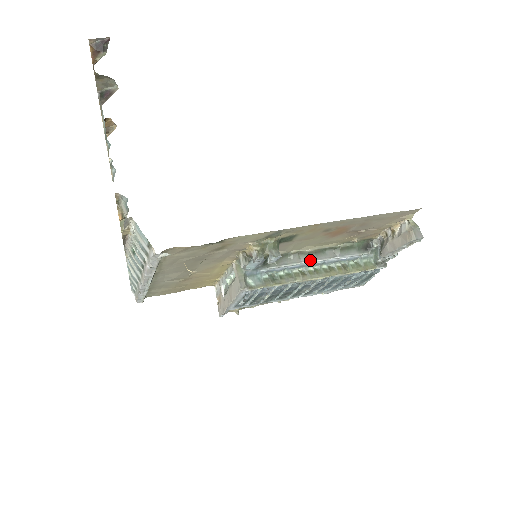
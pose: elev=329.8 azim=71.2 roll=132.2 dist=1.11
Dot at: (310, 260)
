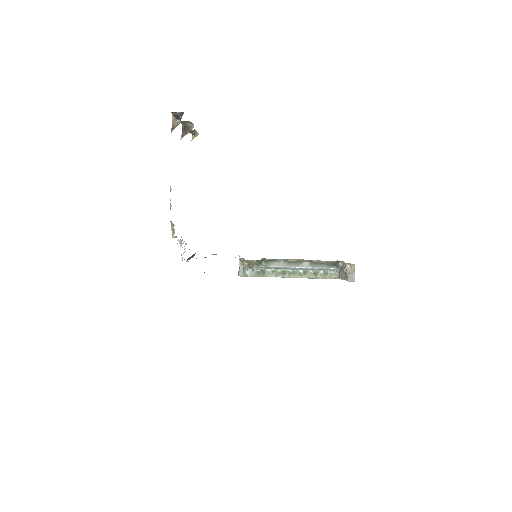
Dot at: (290, 266)
